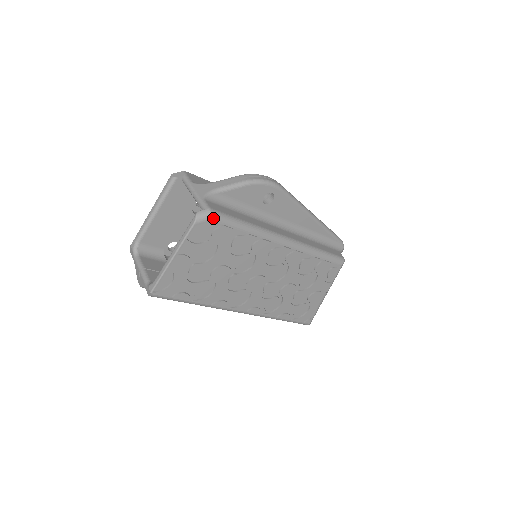
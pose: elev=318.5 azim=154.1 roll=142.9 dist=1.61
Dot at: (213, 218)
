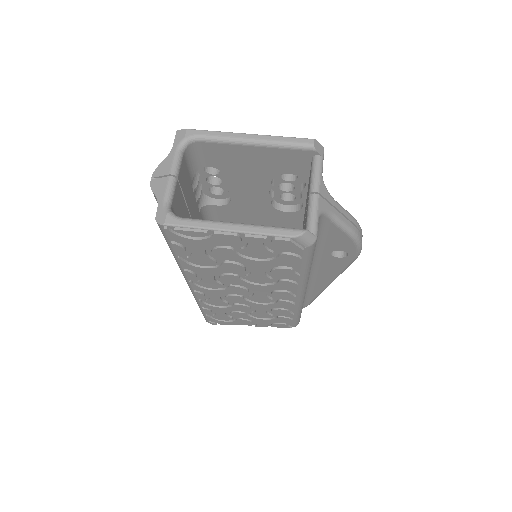
Dot at: (308, 248)
